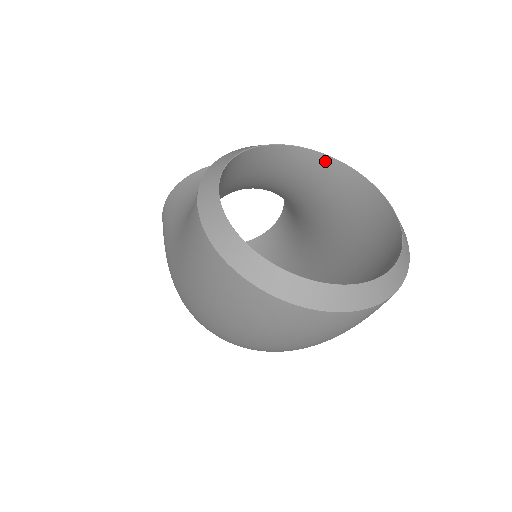
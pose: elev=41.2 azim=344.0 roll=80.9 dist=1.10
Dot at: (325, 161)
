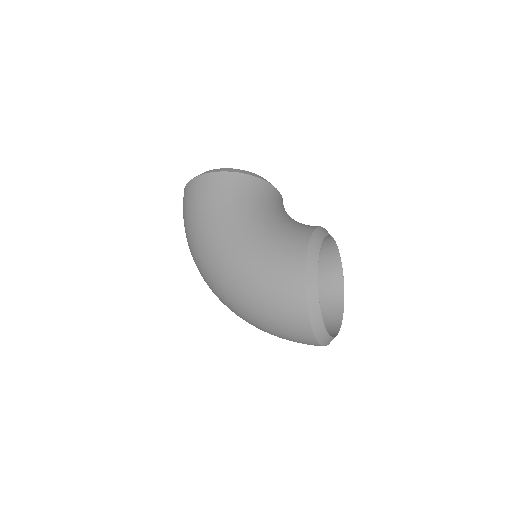
Dot at: (335, 252)
